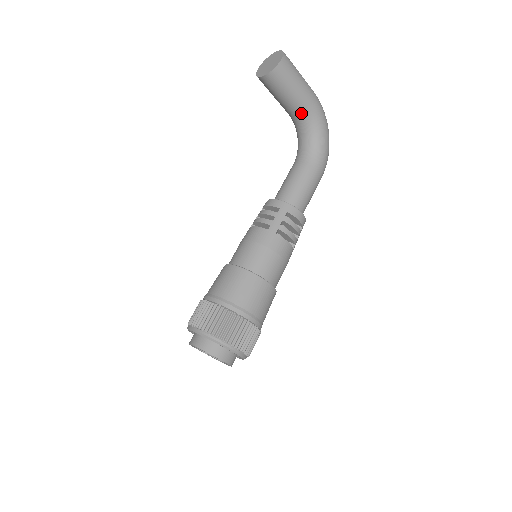
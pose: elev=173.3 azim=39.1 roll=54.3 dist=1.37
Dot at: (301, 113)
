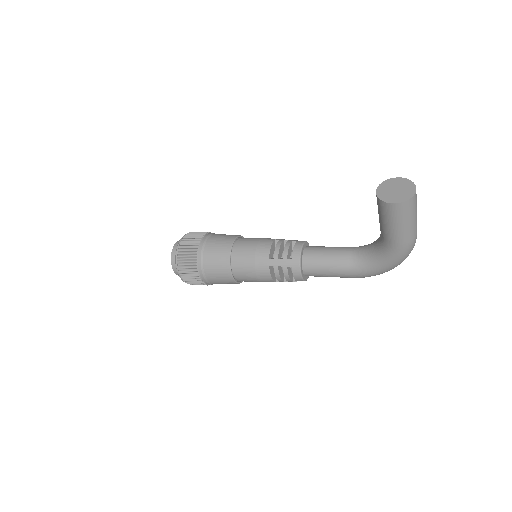
Dot at: (383, 238)
